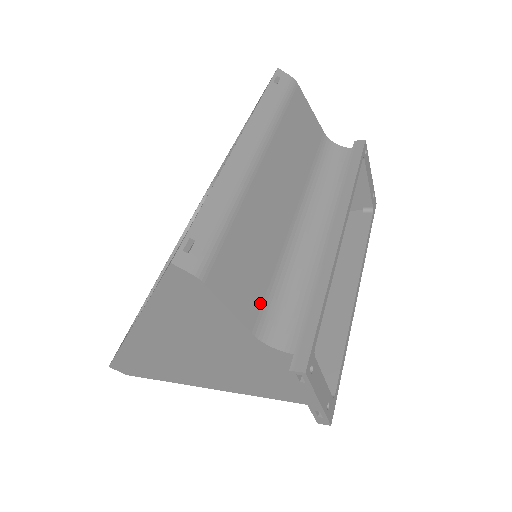
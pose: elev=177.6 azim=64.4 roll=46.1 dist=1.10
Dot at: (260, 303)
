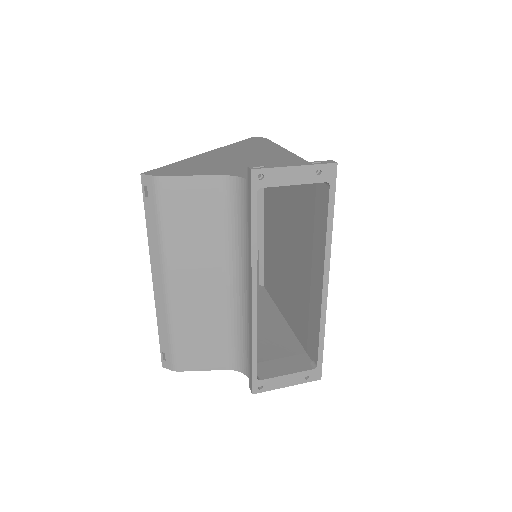
Dot at: (223, 353)
